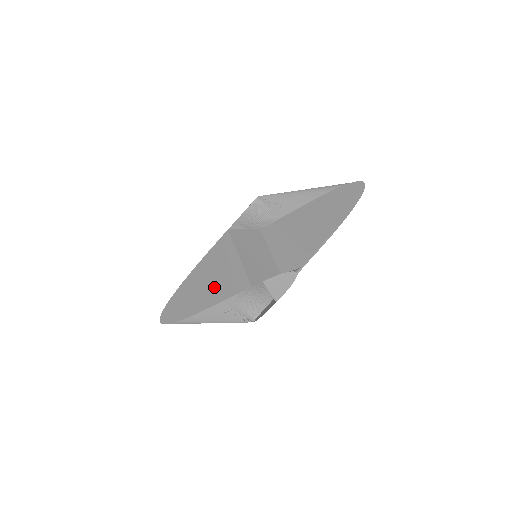
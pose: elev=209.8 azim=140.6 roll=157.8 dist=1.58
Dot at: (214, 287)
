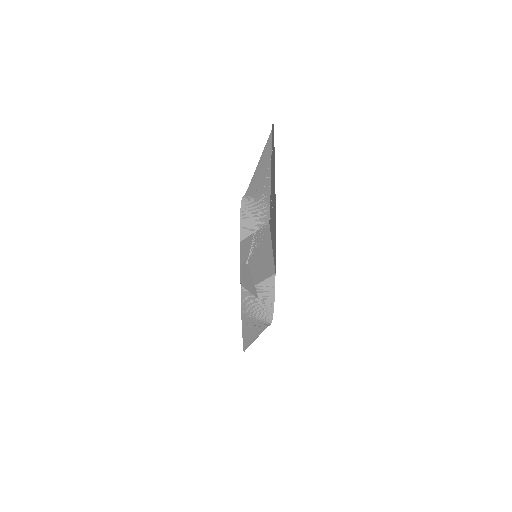
Dot at: occluded
